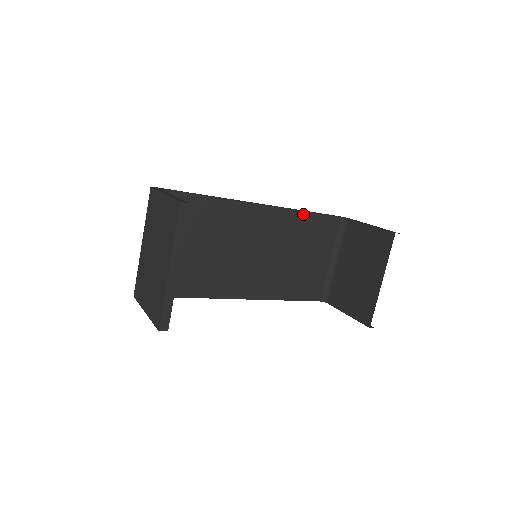
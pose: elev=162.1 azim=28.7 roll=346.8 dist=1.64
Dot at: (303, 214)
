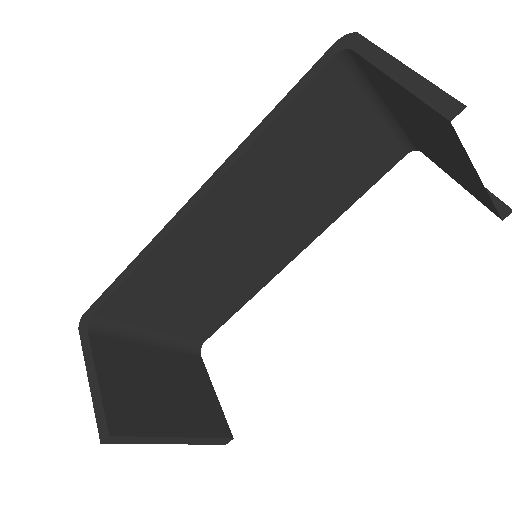
Dot at: (265, 136)
